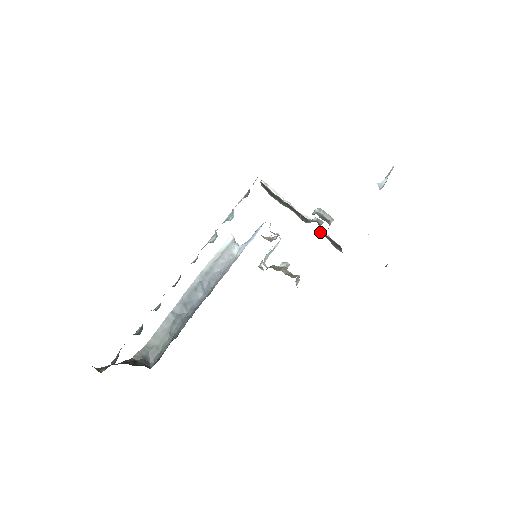
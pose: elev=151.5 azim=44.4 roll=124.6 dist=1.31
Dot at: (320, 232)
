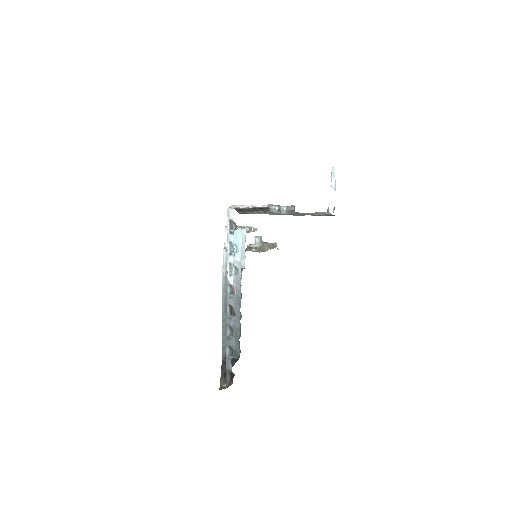
Dot at: occluded
